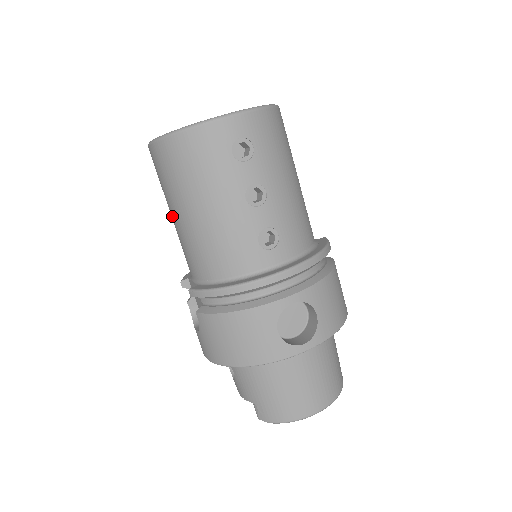
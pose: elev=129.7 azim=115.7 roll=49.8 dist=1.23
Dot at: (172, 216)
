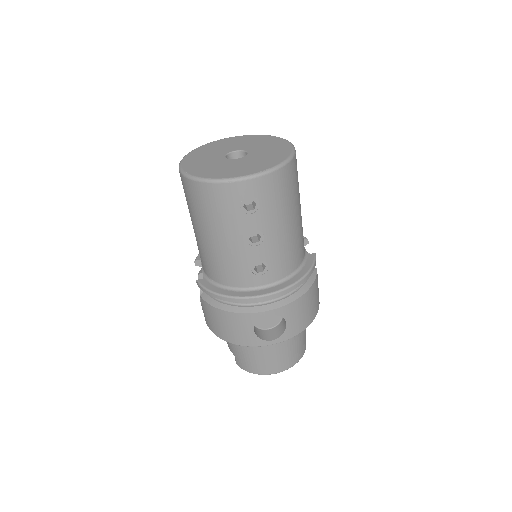
Dot at: occluded
